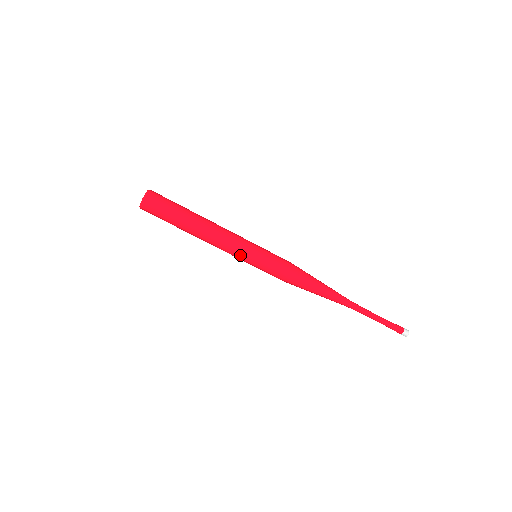
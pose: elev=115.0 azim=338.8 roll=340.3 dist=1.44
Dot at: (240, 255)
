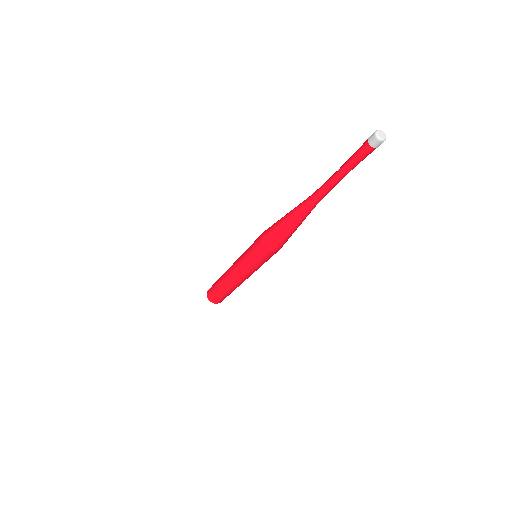
Dot at: (240, 259)
